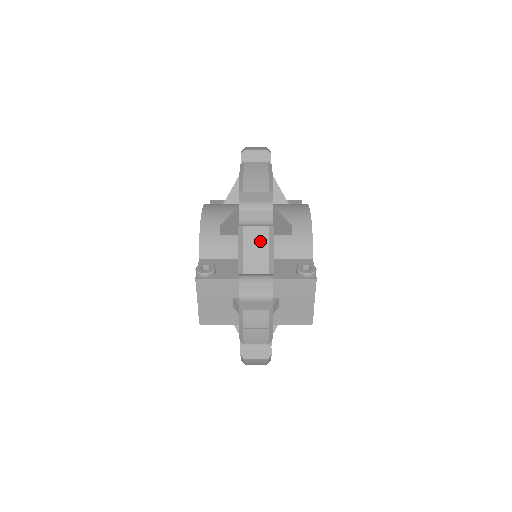
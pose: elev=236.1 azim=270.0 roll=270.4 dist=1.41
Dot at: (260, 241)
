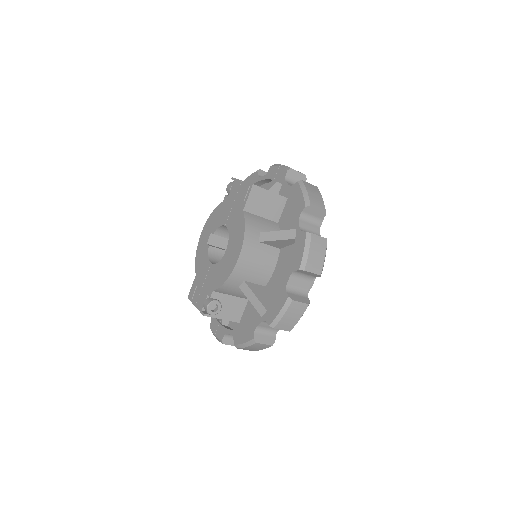
Dot at: (260, 348)
